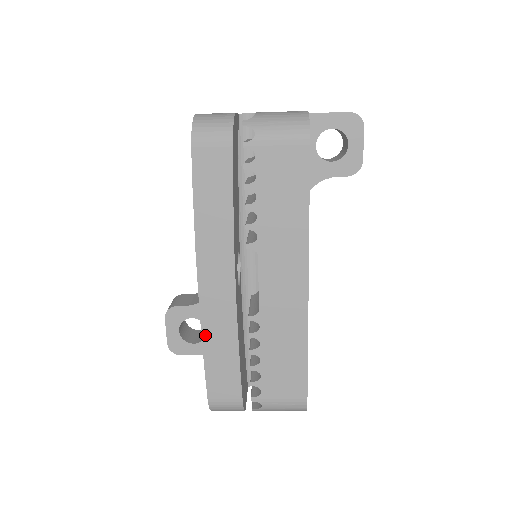
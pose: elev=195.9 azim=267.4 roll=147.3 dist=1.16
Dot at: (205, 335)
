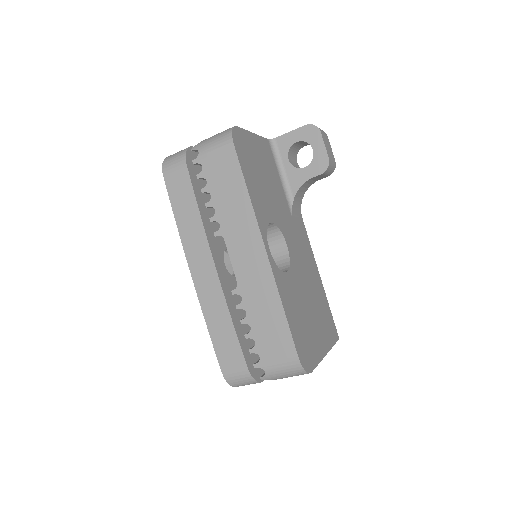
Dot at: (206, 315)
